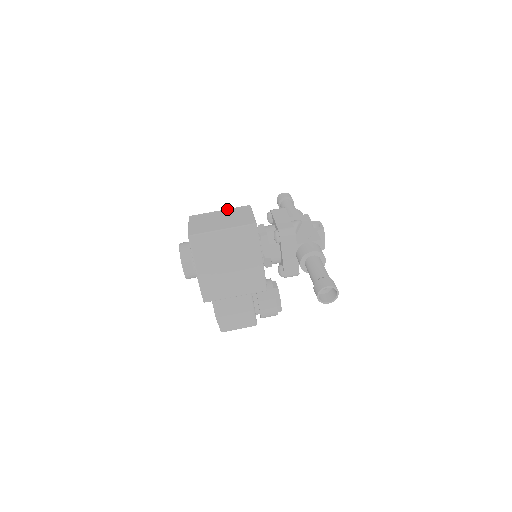
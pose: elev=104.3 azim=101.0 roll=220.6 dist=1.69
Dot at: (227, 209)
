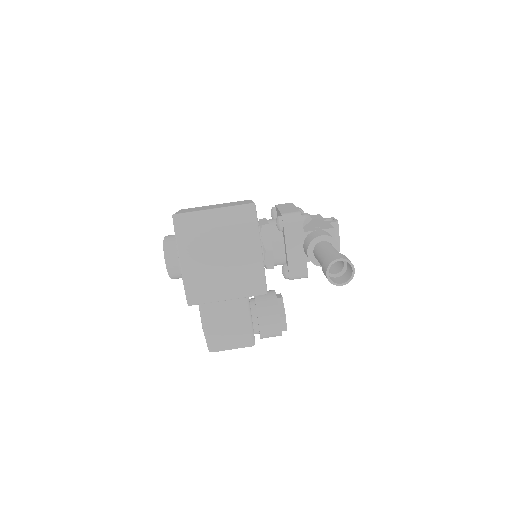
Dot at: (224, 203)
